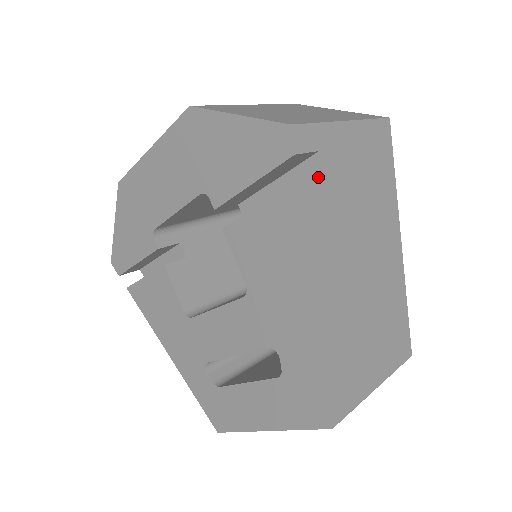
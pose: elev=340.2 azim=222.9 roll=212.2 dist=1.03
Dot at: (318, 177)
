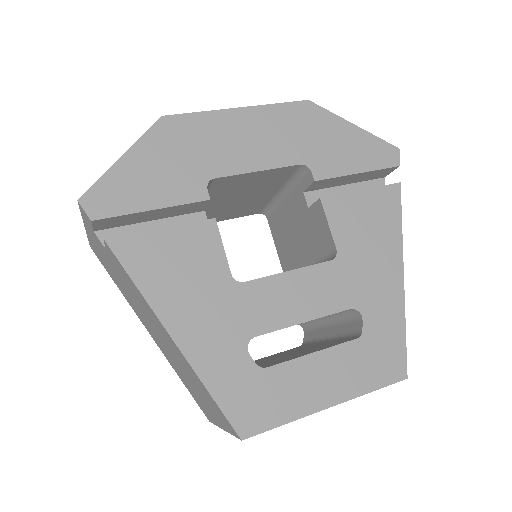
Dot at: occluded
